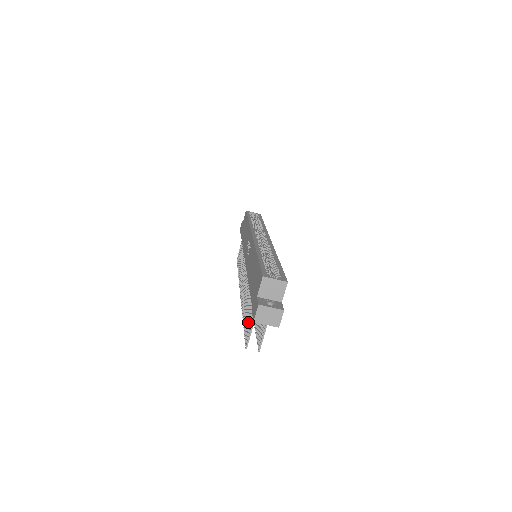
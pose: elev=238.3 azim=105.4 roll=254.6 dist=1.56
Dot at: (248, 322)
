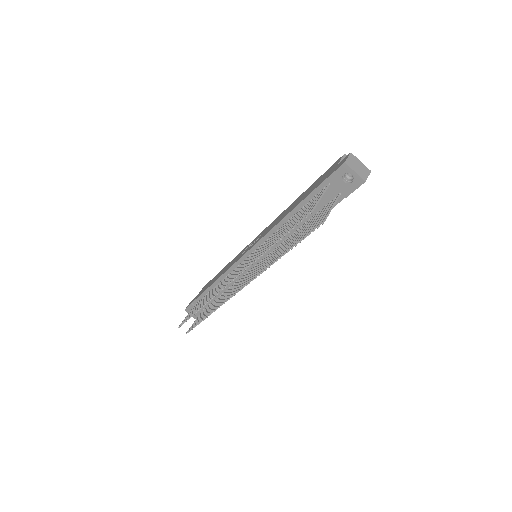
Dot at: (299, 217)
